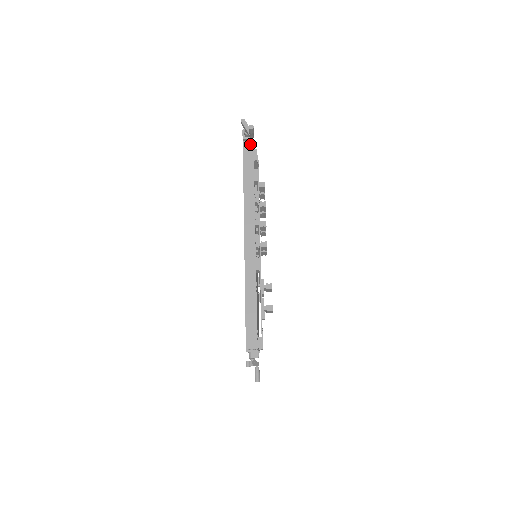
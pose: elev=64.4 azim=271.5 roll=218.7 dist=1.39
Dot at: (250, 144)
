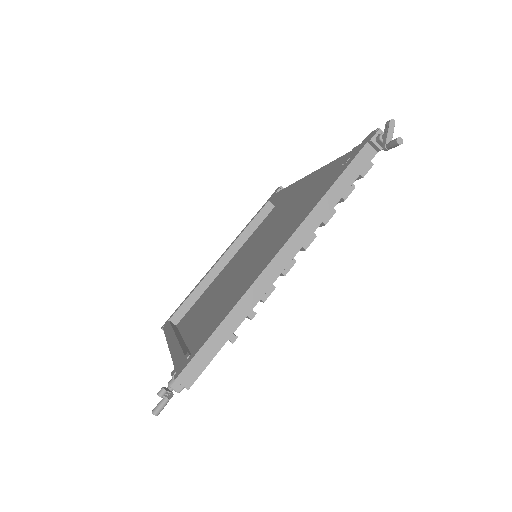
Dot at: (372, 152)
